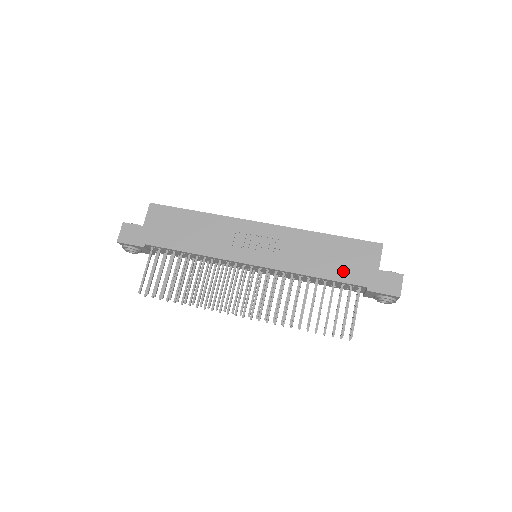
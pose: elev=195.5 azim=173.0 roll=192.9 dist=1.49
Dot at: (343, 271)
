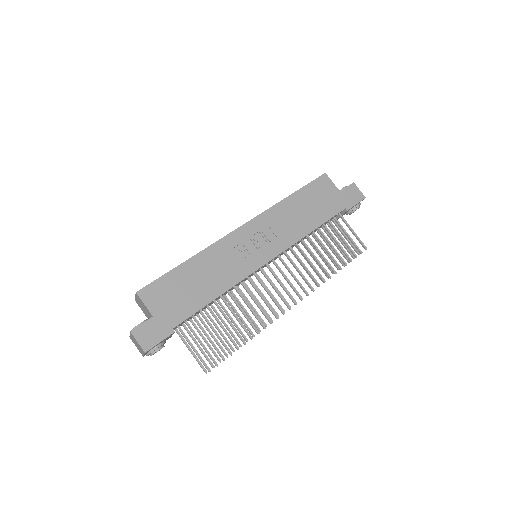
Dot at: (324, 211)
